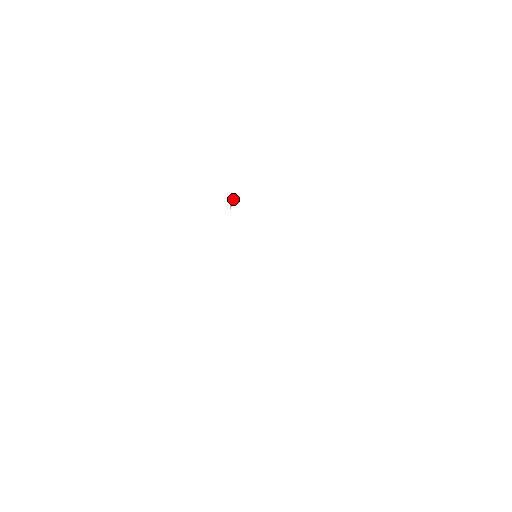
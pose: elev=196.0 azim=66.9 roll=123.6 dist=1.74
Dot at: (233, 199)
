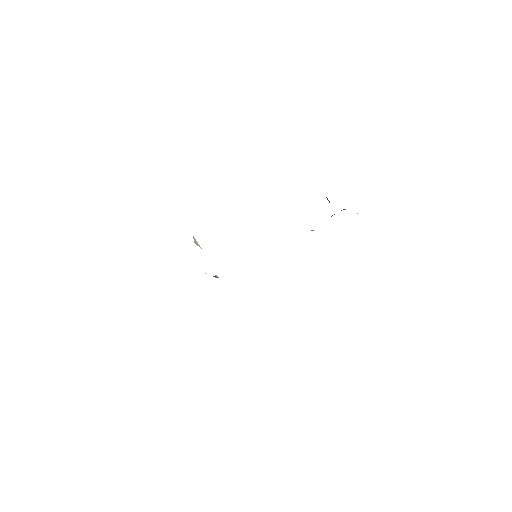
Dot at: (194, 241)
